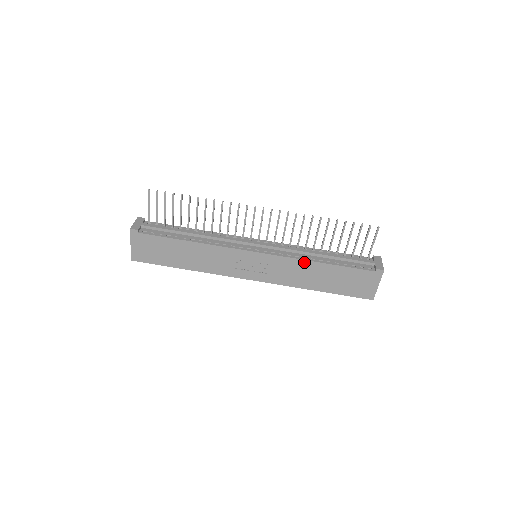
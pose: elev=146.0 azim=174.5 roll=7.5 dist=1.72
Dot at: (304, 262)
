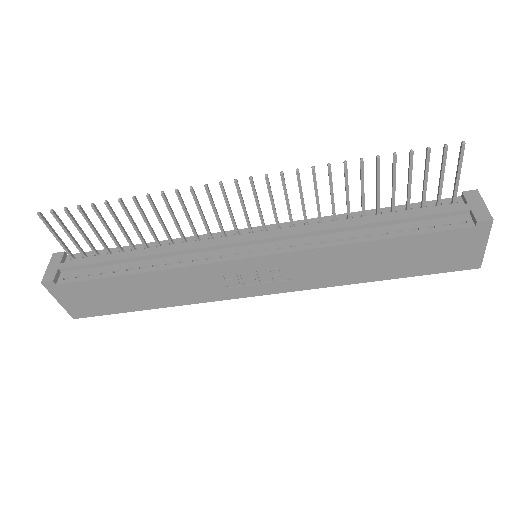
Dot at: (338, 248)
